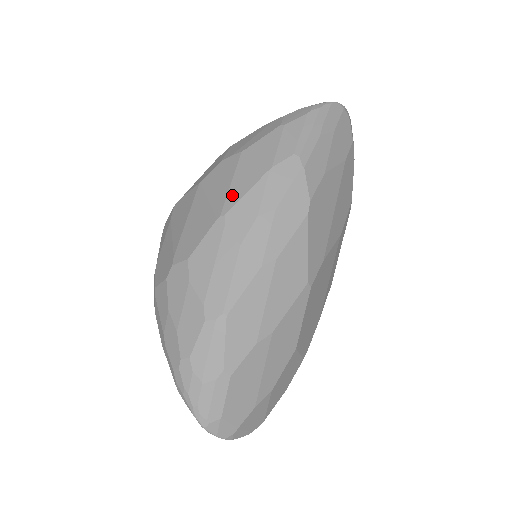
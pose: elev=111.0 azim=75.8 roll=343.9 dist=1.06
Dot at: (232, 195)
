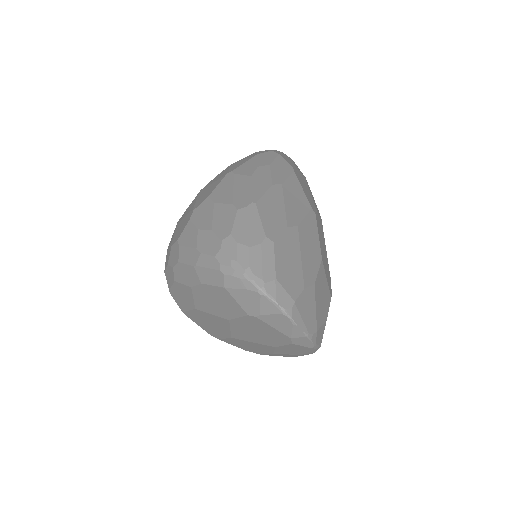
Dot at: (233, 168)
